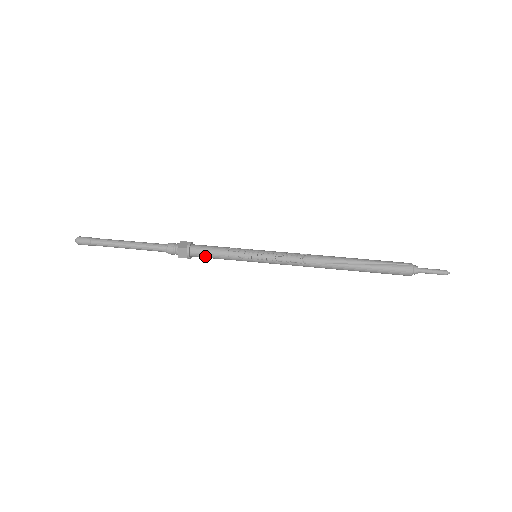
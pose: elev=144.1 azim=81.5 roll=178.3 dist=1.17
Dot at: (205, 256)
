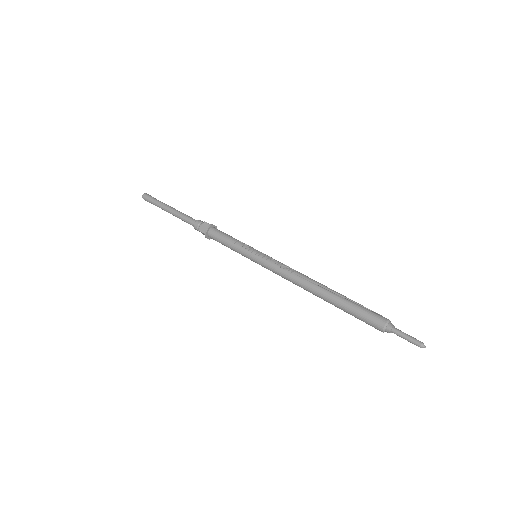
Dot at: (218, 237)
